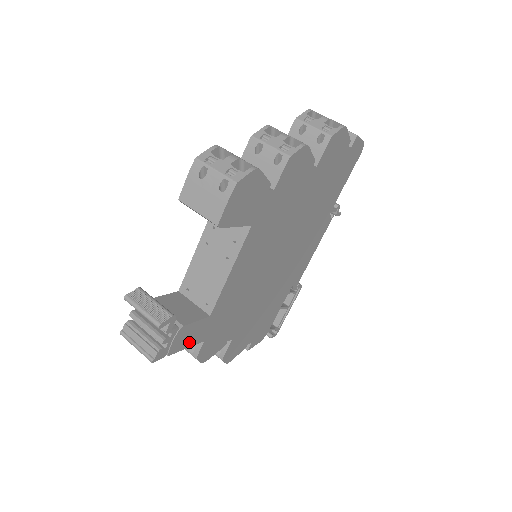
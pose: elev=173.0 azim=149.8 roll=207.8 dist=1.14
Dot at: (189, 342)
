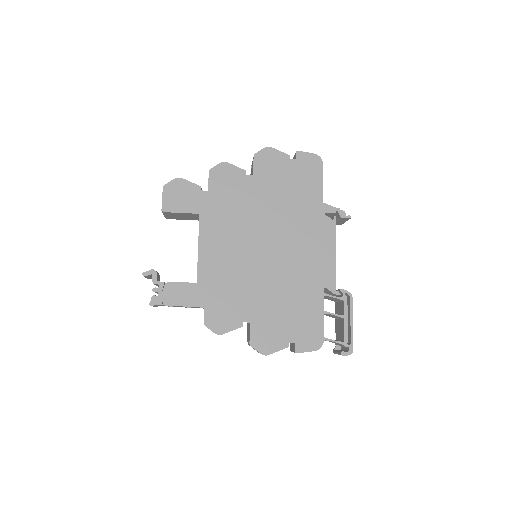
Dot at: (184, 301)
